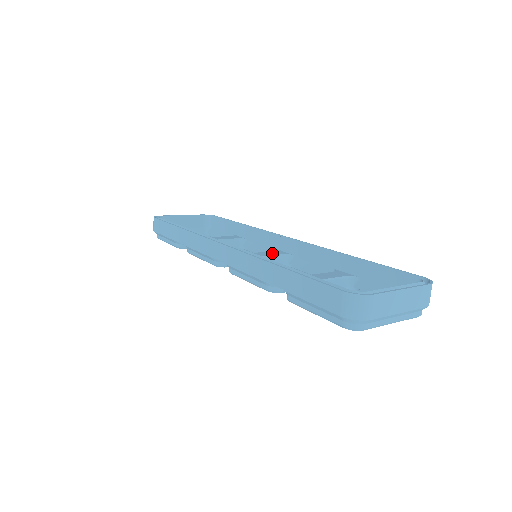
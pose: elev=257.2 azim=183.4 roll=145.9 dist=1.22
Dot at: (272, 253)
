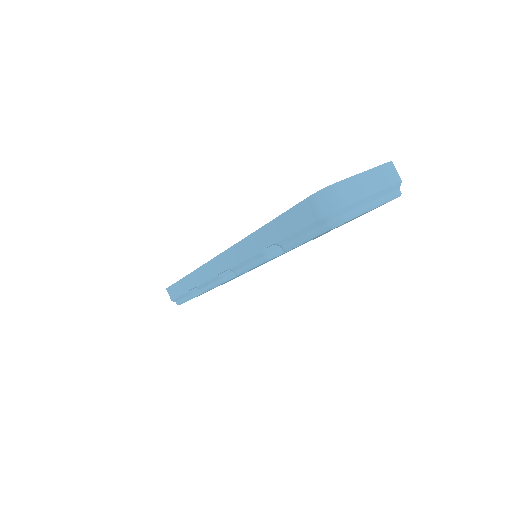
Dot at: occluded
